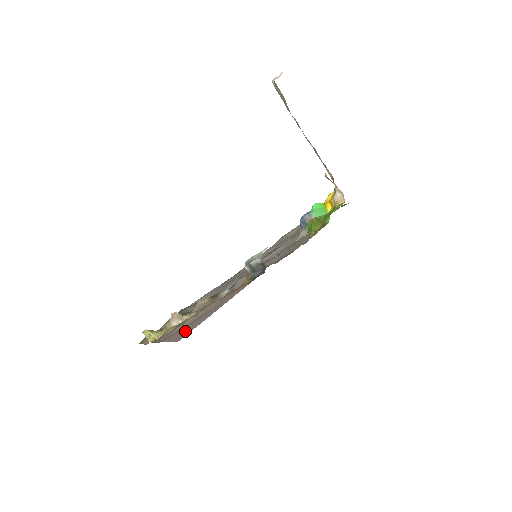
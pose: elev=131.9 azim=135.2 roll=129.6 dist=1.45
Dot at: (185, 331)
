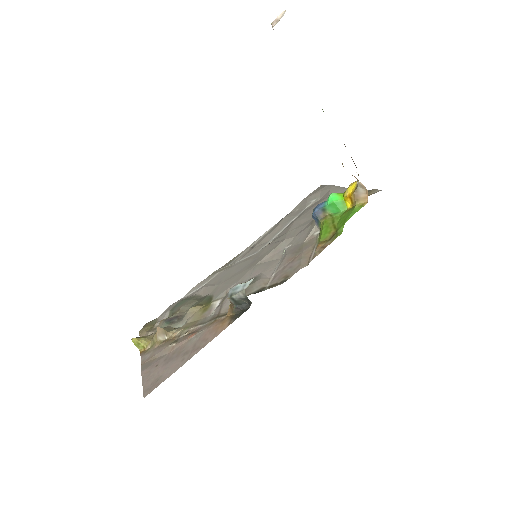
Dot at: (157, 375)
